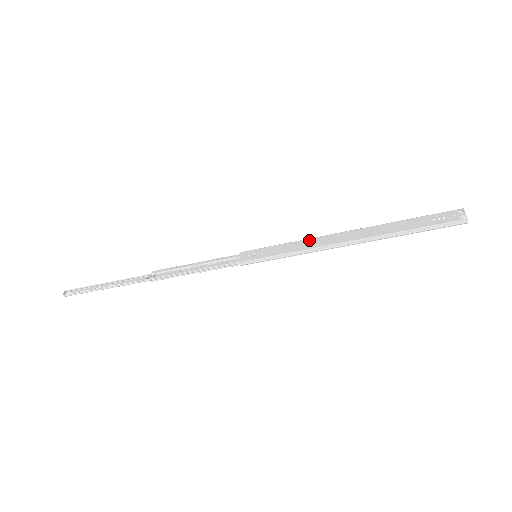
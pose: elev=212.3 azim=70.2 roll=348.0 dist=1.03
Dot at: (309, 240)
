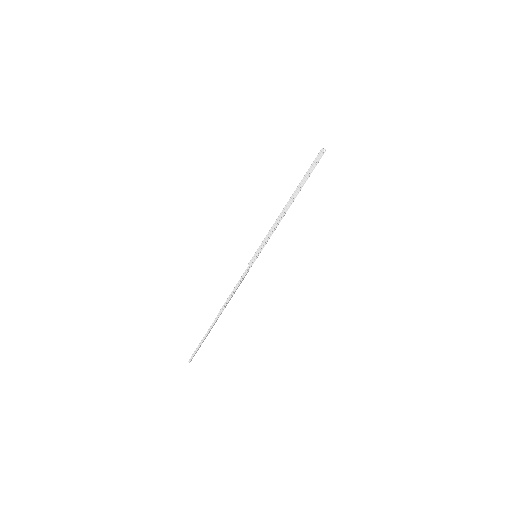
Dot at: occluded
